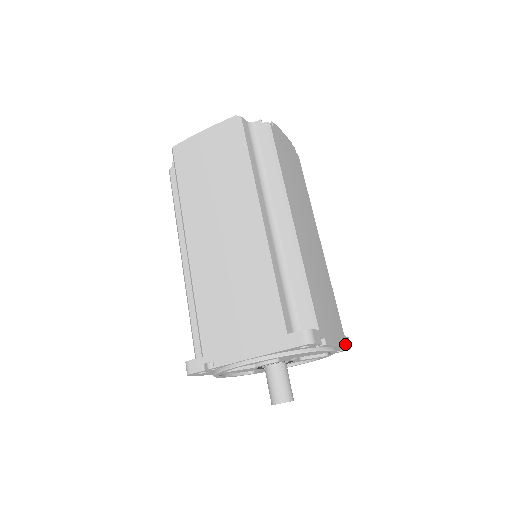
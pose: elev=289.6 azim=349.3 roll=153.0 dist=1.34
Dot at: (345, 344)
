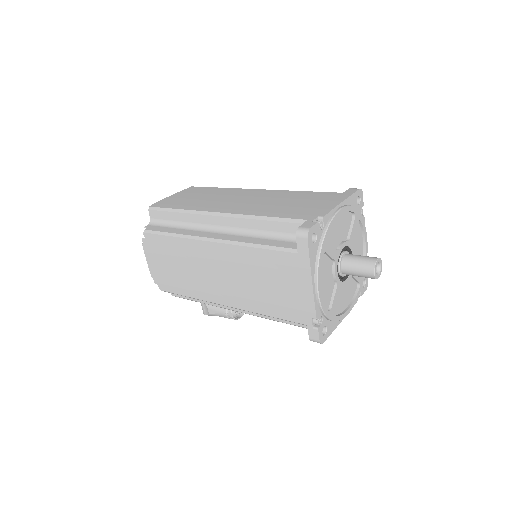
Dot at: occluded
